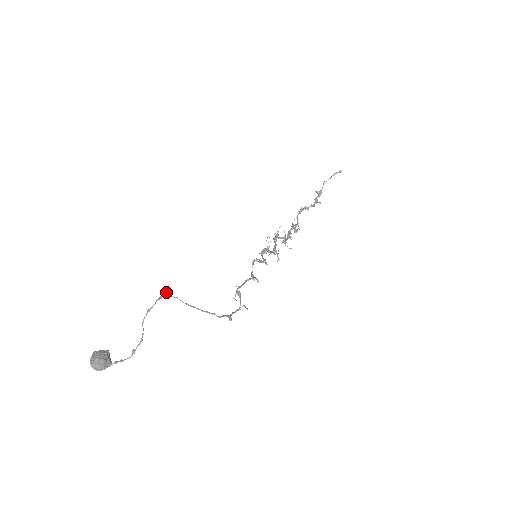
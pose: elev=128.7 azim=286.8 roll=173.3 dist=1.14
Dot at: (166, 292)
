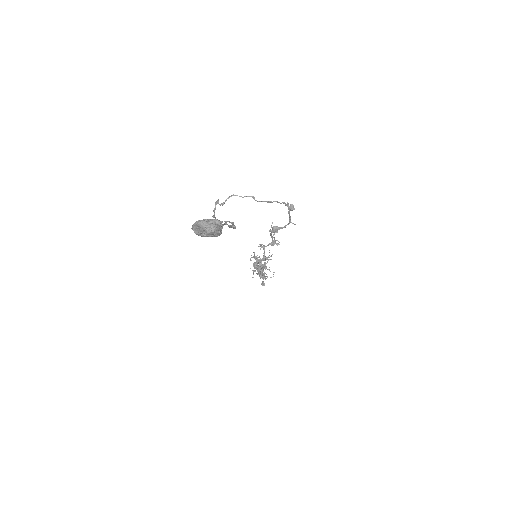
Dot at: (218, 200)
